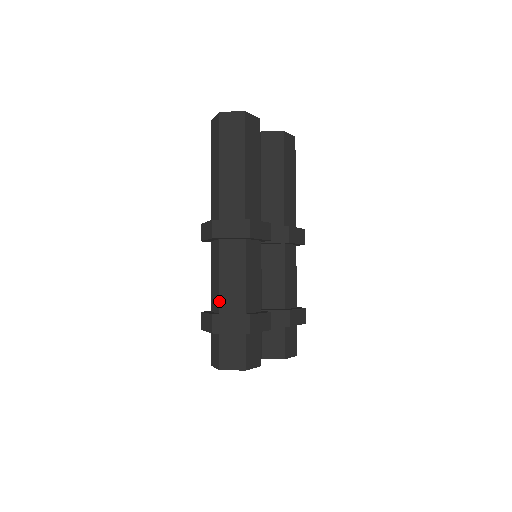
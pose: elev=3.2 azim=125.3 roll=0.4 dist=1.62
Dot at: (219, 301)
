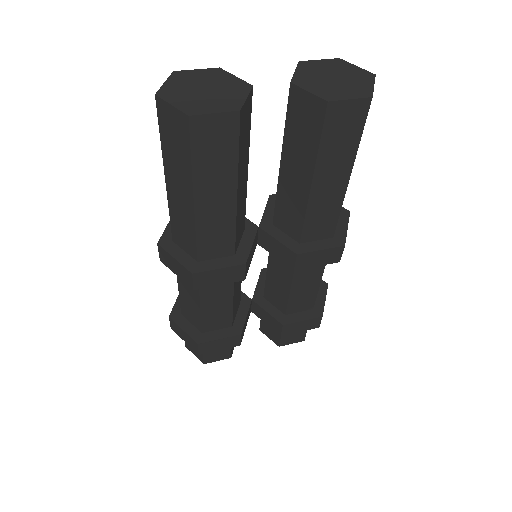
Dot at: (180, 306)
